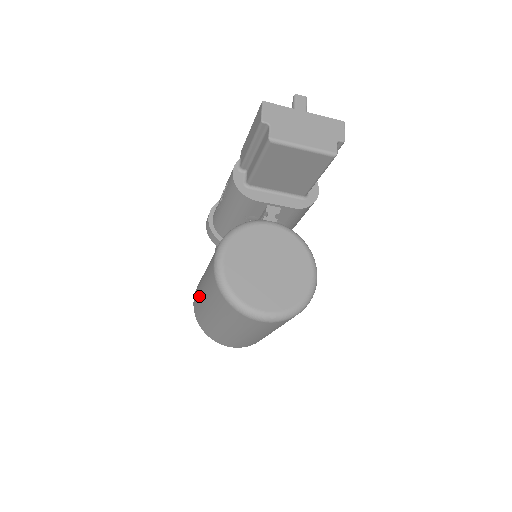
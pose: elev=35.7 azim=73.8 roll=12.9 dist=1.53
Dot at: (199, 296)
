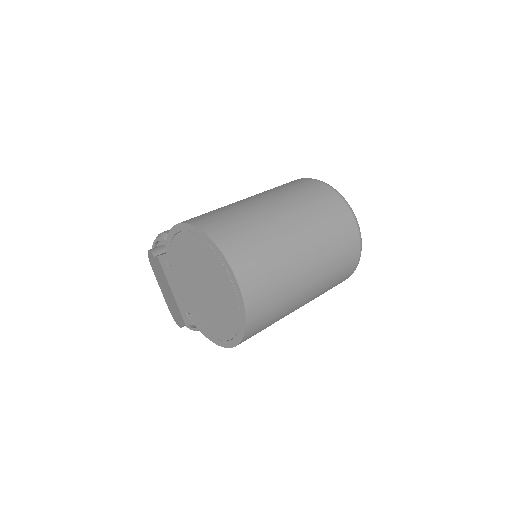
Dot at: (229, 205)
